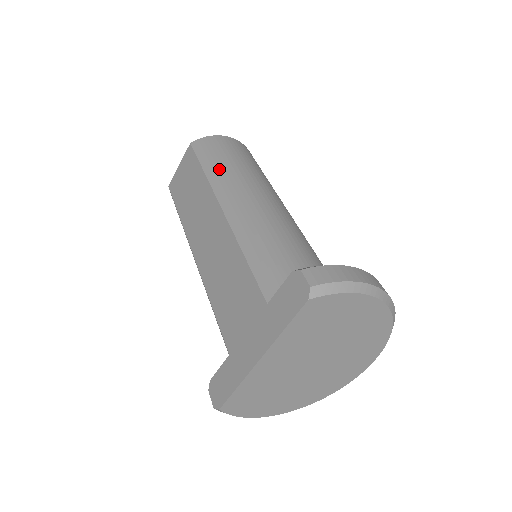
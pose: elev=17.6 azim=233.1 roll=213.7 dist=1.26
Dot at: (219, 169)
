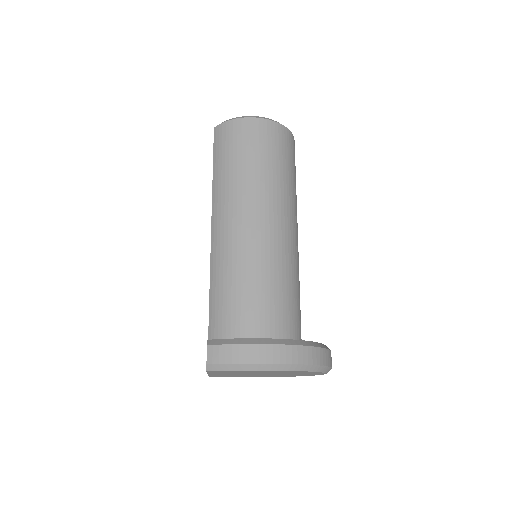
Dot at: (221, 176)
